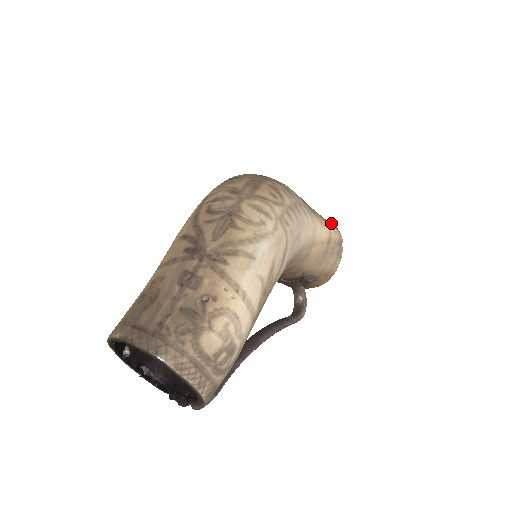
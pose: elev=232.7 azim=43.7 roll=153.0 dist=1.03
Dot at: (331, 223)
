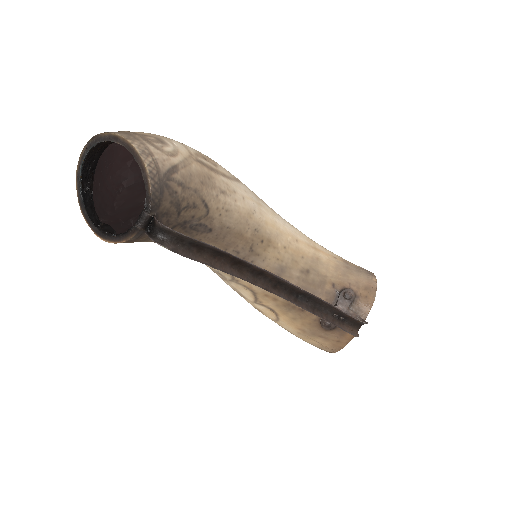
Dot at: occluded
